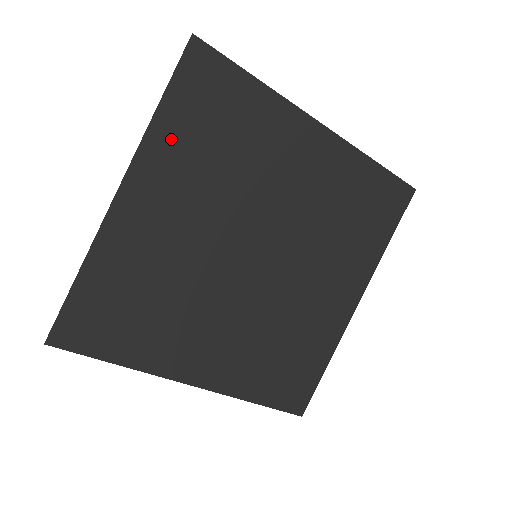
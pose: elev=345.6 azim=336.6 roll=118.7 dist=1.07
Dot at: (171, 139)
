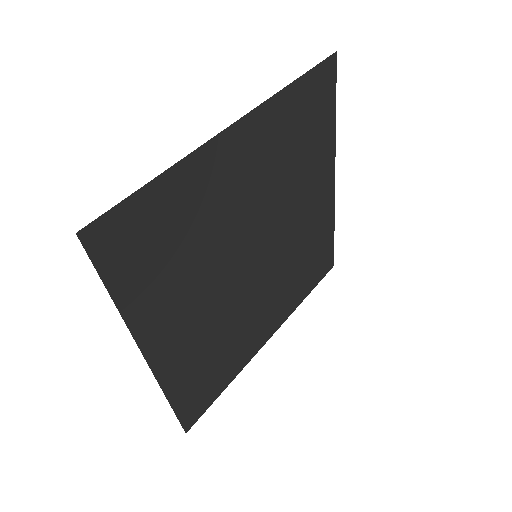
Dot at: (144, 299)
